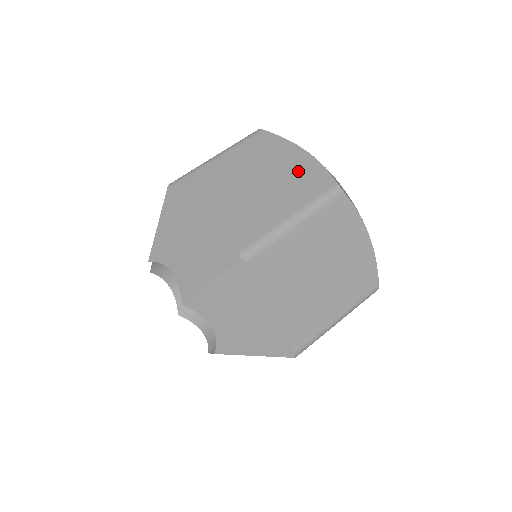
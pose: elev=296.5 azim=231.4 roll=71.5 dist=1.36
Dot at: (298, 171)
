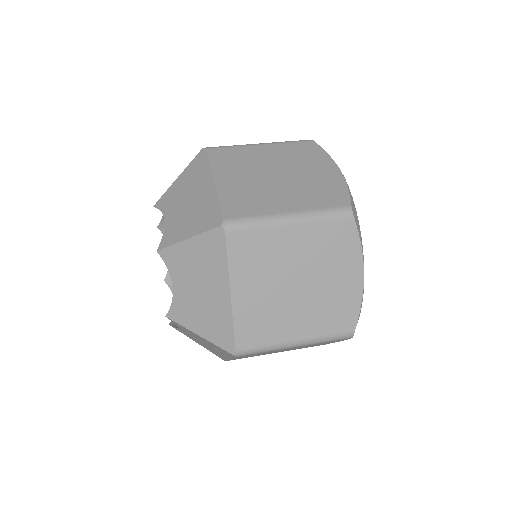
Dot at: (322, 182)
